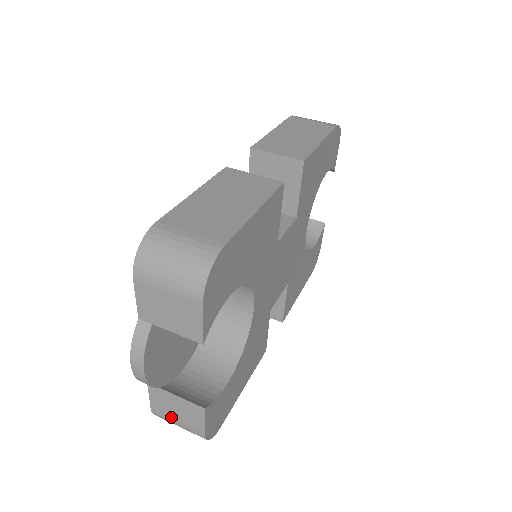
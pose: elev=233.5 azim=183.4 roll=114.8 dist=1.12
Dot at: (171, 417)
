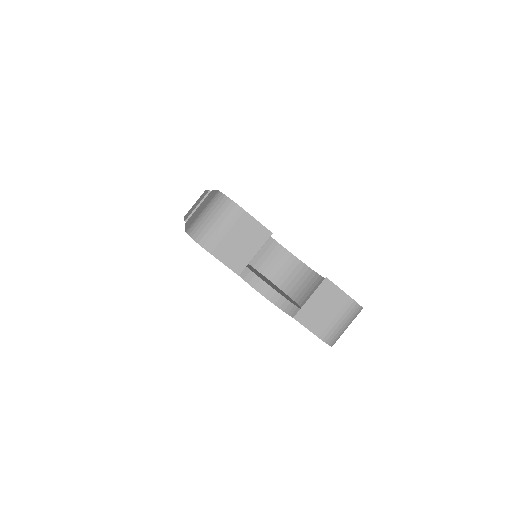
Dot at: (330, 321)
